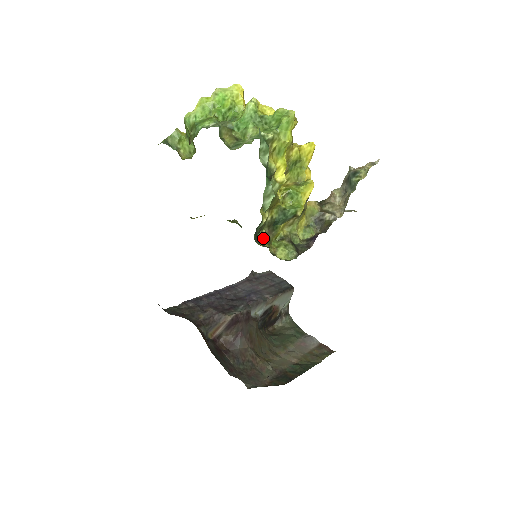
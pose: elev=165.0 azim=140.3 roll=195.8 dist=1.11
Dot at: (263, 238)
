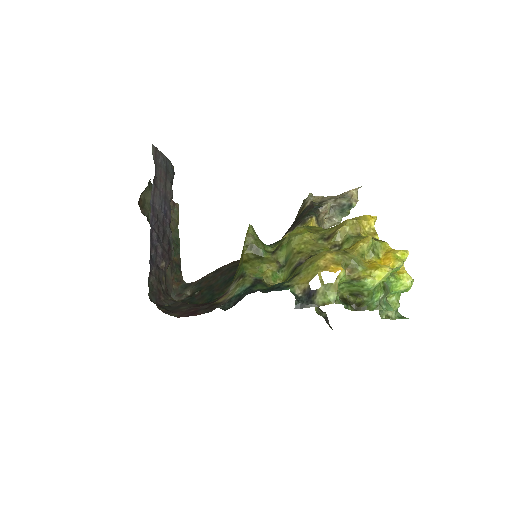
Dot at: occluded
